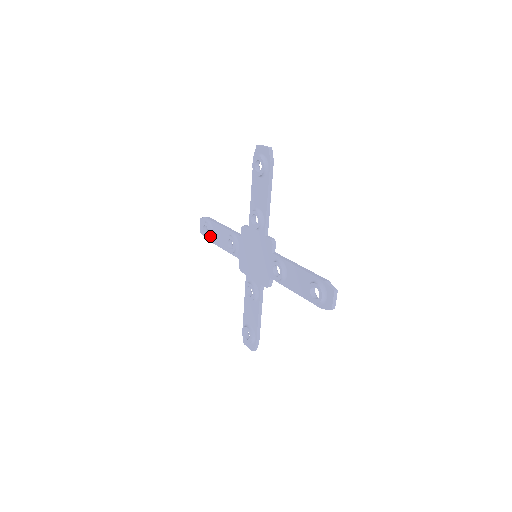
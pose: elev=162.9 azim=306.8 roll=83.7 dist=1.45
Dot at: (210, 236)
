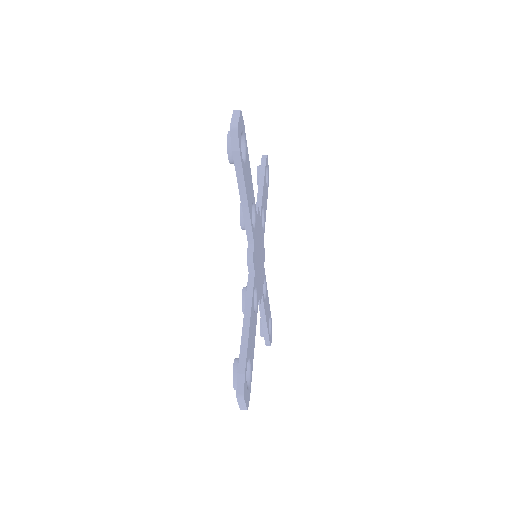
Dot at: occluded
